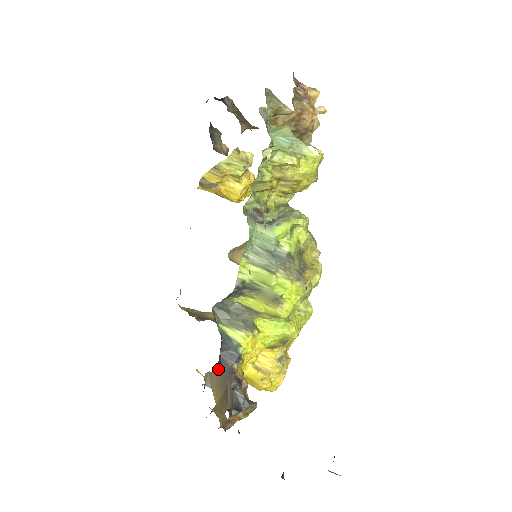
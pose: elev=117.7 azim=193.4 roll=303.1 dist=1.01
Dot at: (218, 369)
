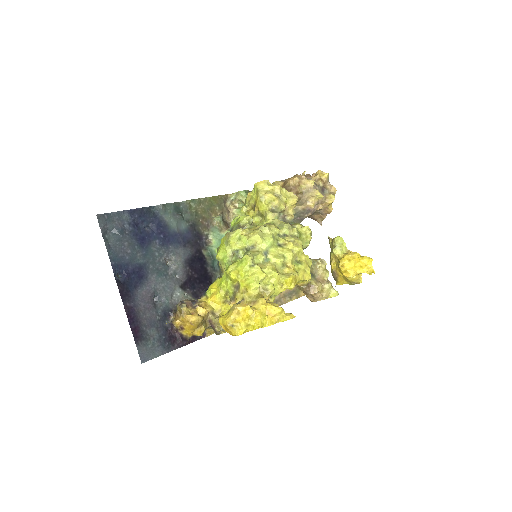
Dot at: occluded
